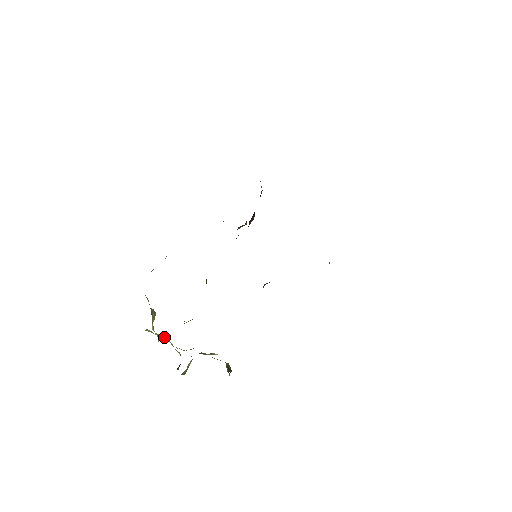
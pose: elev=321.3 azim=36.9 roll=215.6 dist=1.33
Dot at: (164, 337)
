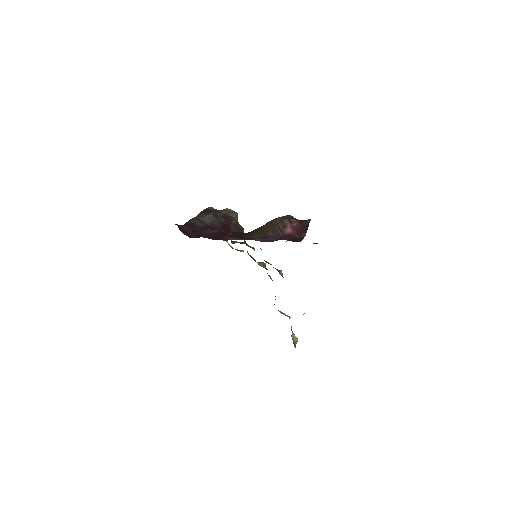
Dot at: occluded
